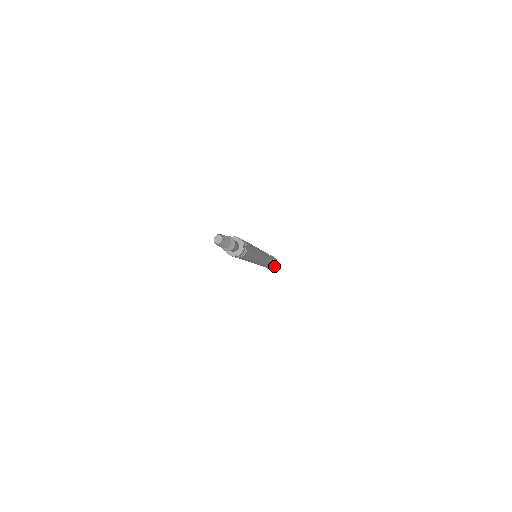
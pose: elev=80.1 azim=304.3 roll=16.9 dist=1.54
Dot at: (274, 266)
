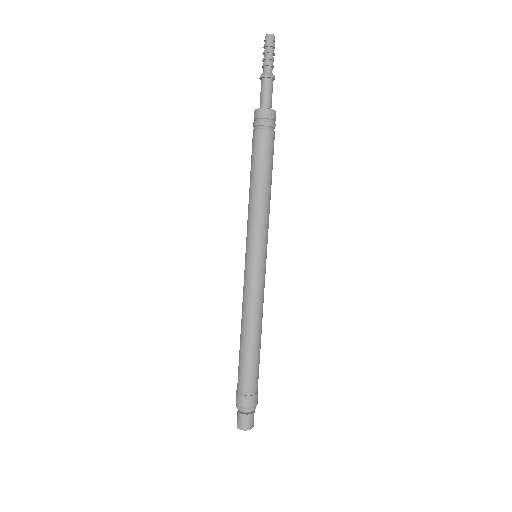
Dot at: (249, 395)
